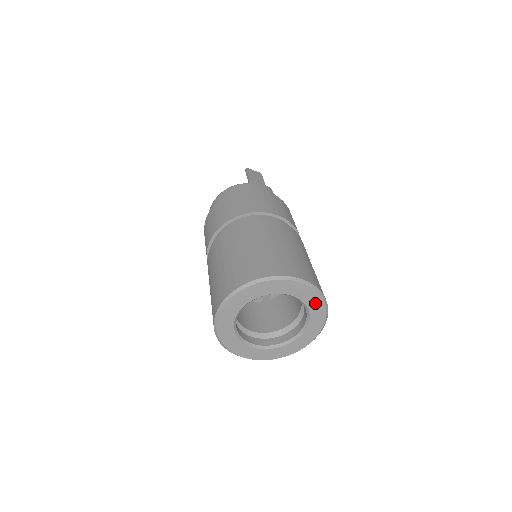
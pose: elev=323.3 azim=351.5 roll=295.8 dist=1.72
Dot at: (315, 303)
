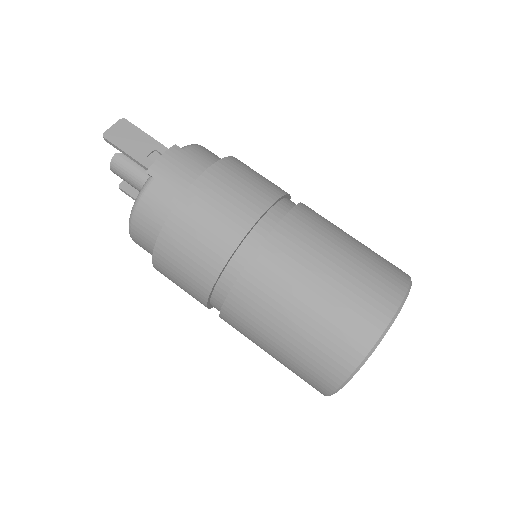
Dot at: occluded
